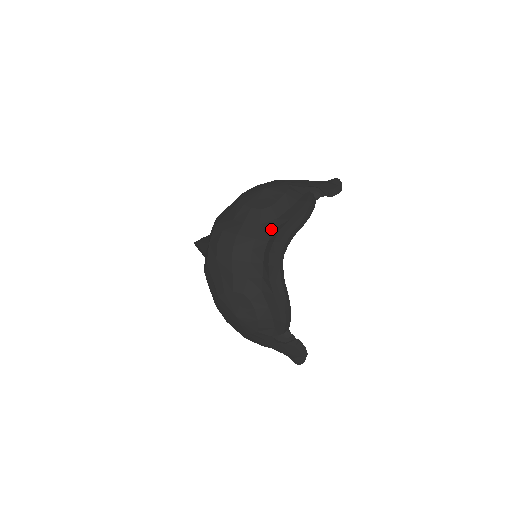
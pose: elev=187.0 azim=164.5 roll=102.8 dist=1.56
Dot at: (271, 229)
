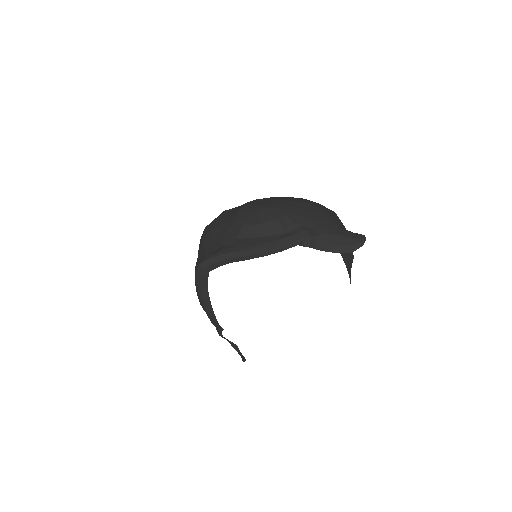
Dot at: (223, 244)
